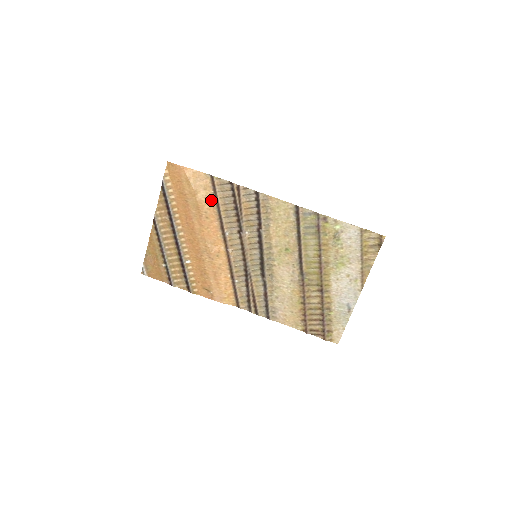
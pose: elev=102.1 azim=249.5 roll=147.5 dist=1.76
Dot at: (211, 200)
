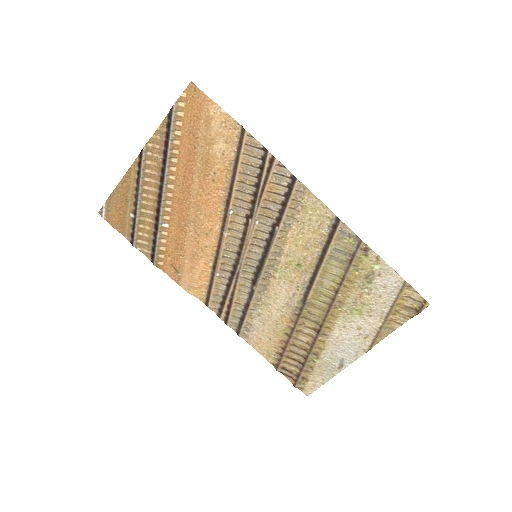
Dot at: (229, 160)
